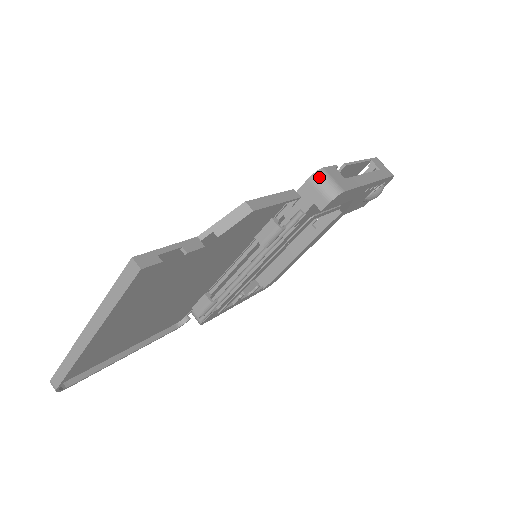
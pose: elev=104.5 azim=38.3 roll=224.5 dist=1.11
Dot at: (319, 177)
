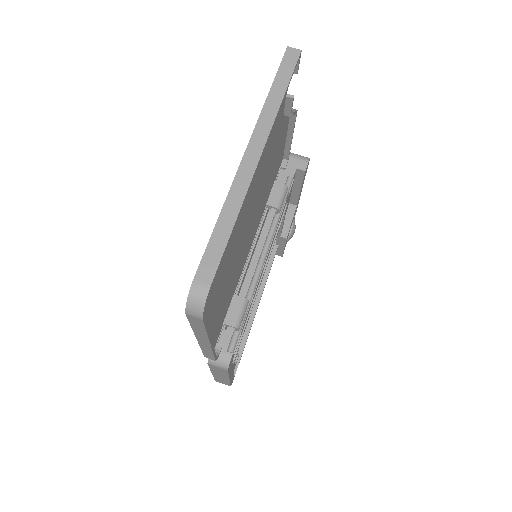
Dot at: occluded
